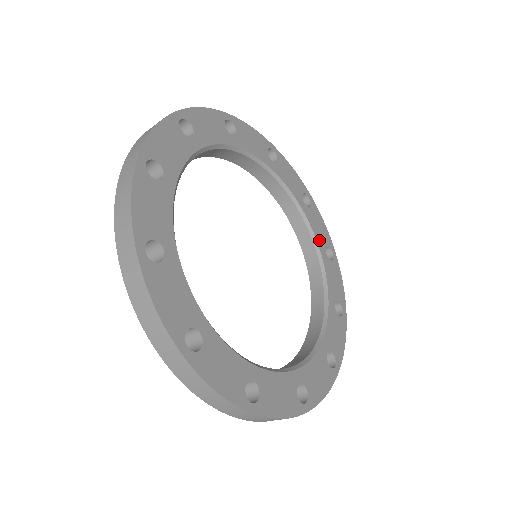
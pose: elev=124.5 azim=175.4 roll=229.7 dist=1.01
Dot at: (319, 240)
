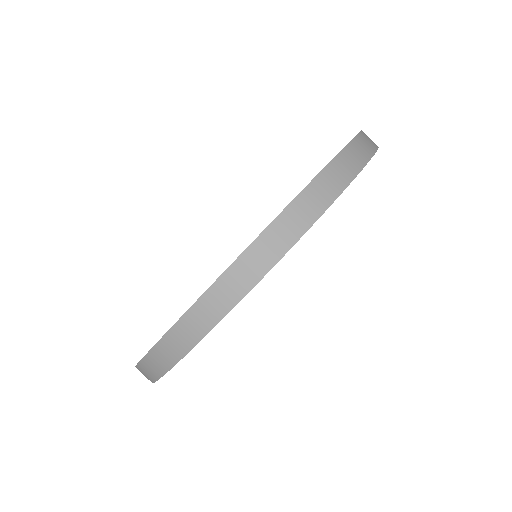
Dot at: occluded
